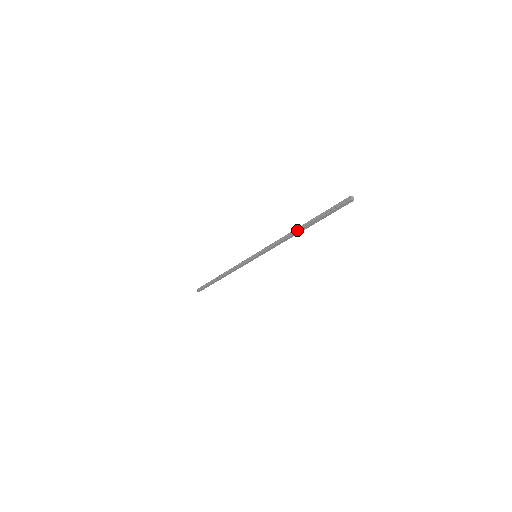
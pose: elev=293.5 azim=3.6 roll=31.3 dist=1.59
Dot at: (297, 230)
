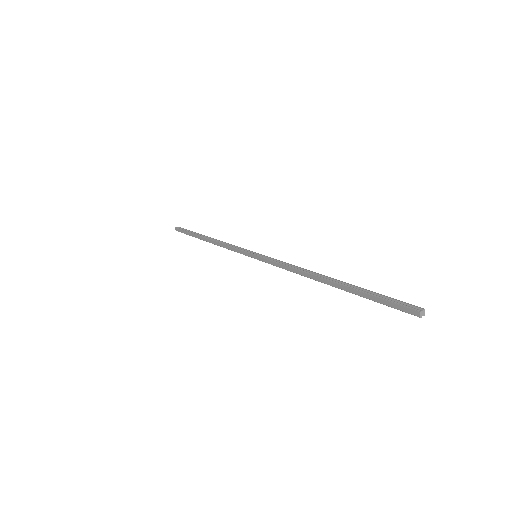
Dot at: (323, 276)
